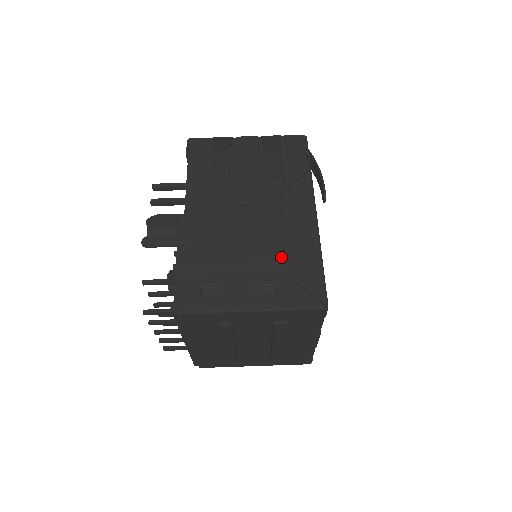
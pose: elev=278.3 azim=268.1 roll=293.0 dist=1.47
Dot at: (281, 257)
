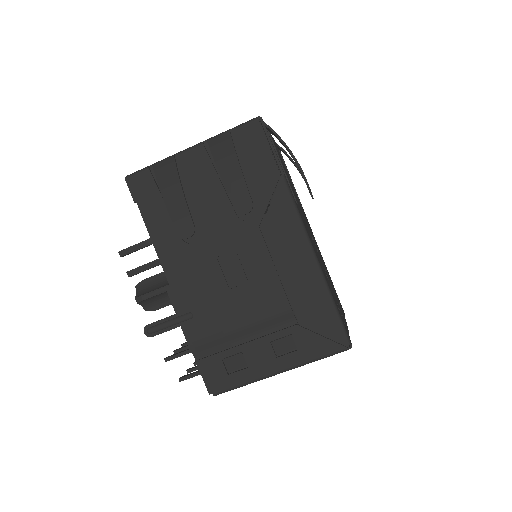
Dot at: (288, 306)
